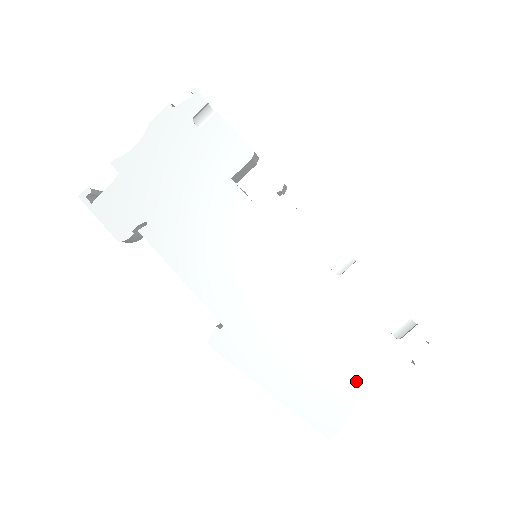
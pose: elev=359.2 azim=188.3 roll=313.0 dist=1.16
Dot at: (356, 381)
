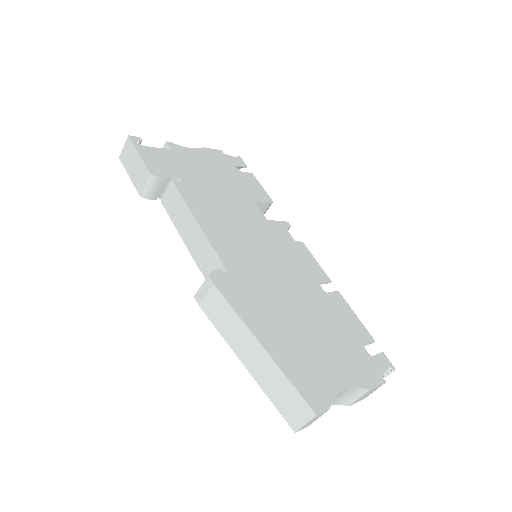
Dot at: (340, 371)
